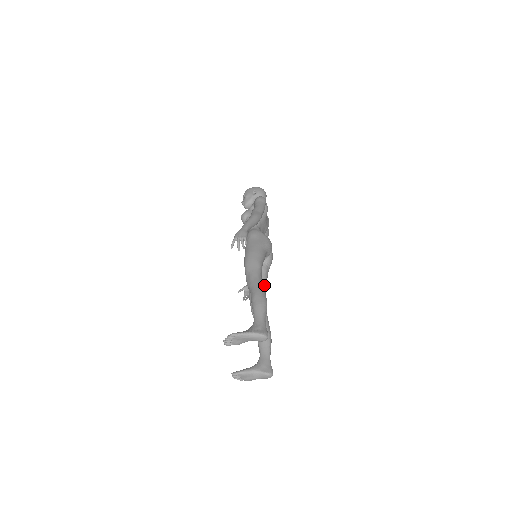
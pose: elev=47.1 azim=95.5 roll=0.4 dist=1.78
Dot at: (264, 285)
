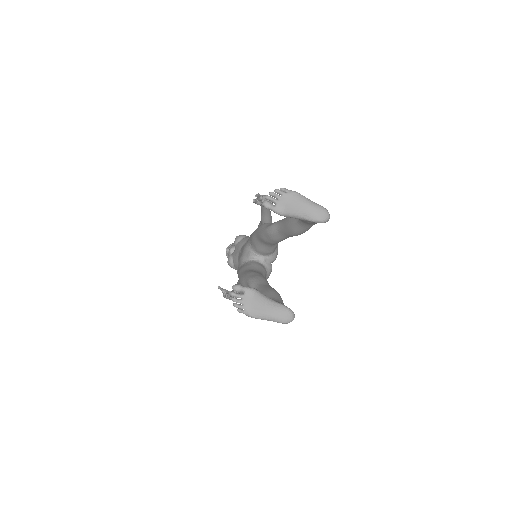
Dot at: occluded
